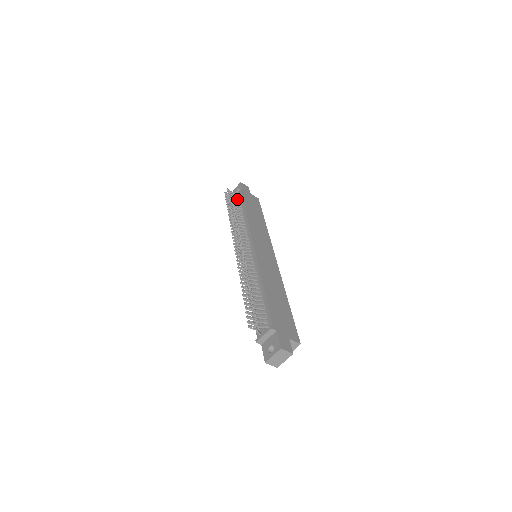
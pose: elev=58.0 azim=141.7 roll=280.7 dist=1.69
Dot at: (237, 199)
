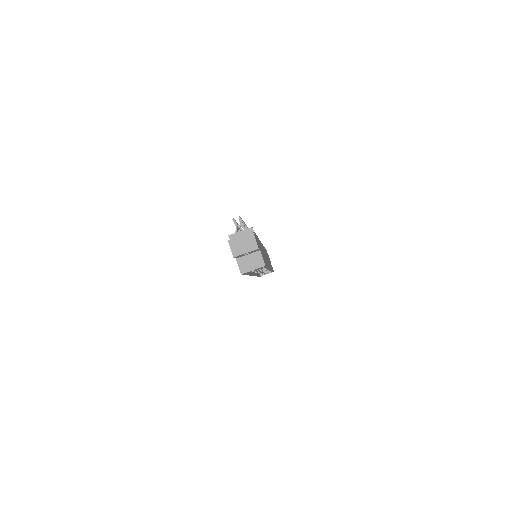
Dot at: occluded
